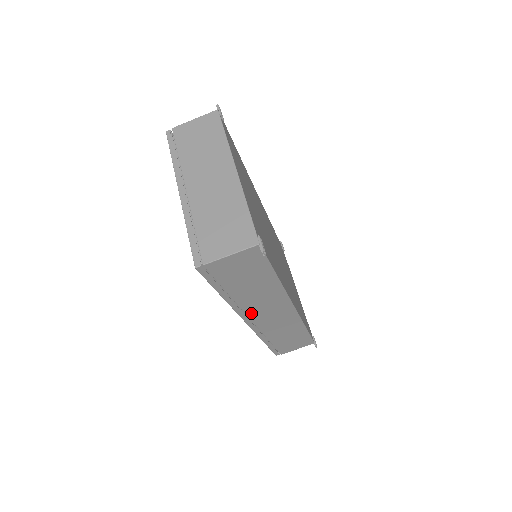
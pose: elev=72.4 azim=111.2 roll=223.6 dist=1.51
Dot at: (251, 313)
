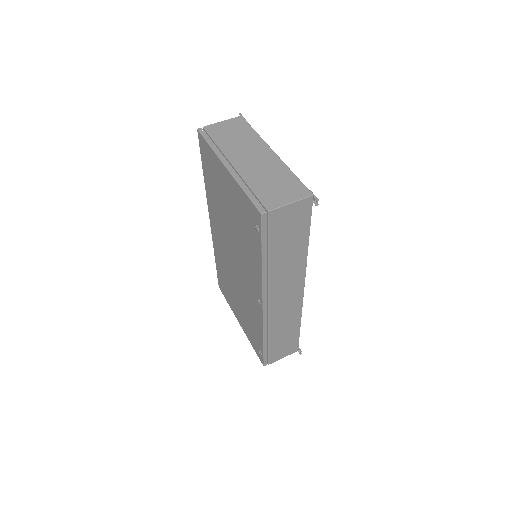
Dot at: (272, 291)
